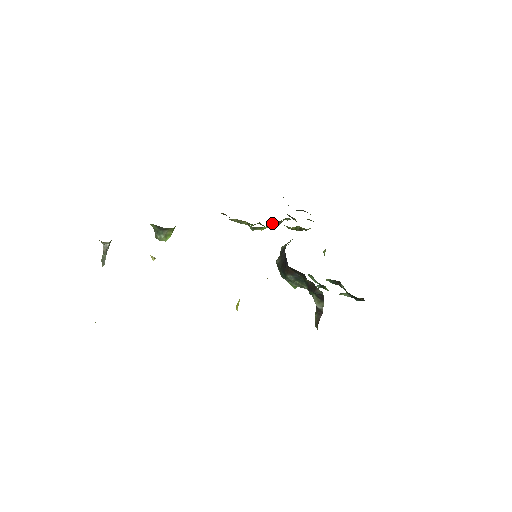
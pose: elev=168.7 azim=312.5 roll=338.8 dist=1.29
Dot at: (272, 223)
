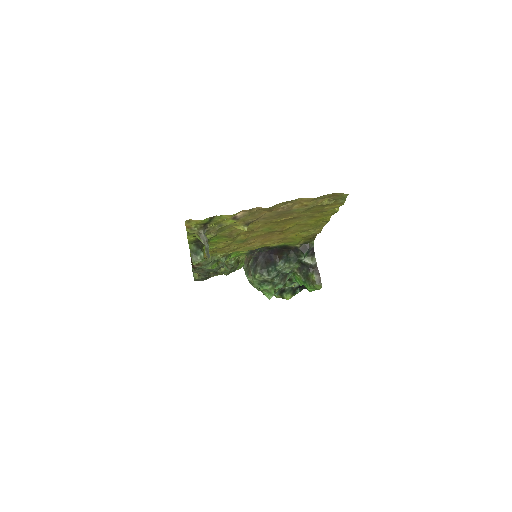
Dot at: occluded
